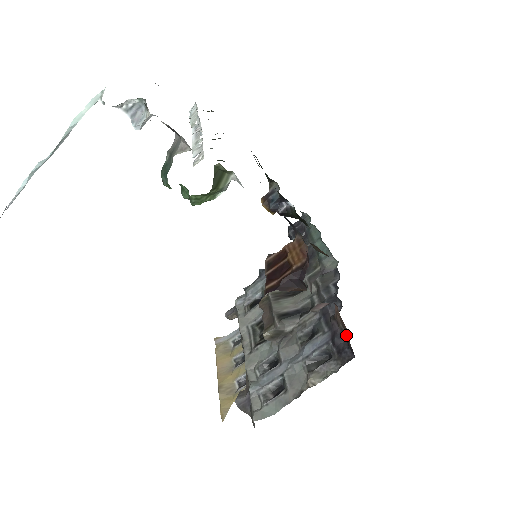
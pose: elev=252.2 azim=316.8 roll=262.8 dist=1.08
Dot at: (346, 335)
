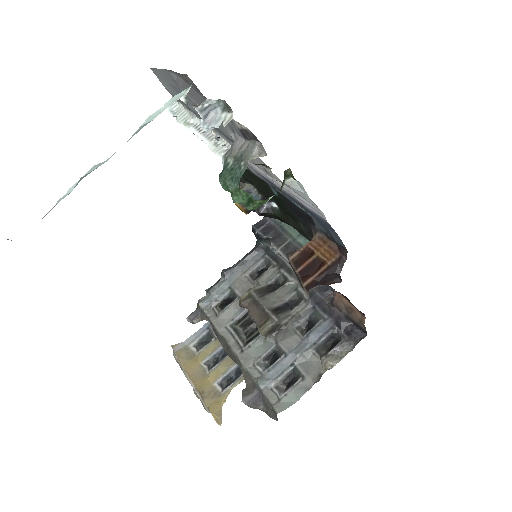
Dot at: (354, 318)
